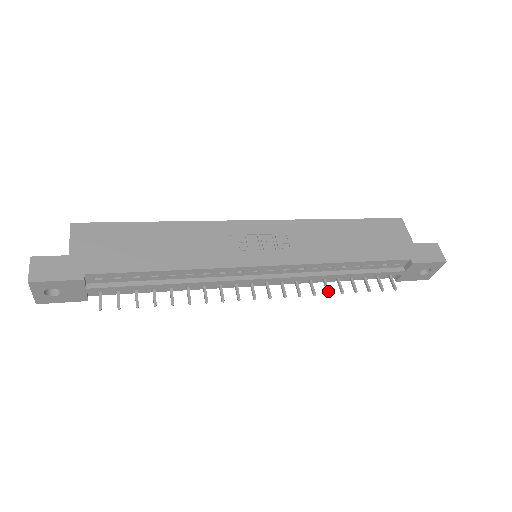
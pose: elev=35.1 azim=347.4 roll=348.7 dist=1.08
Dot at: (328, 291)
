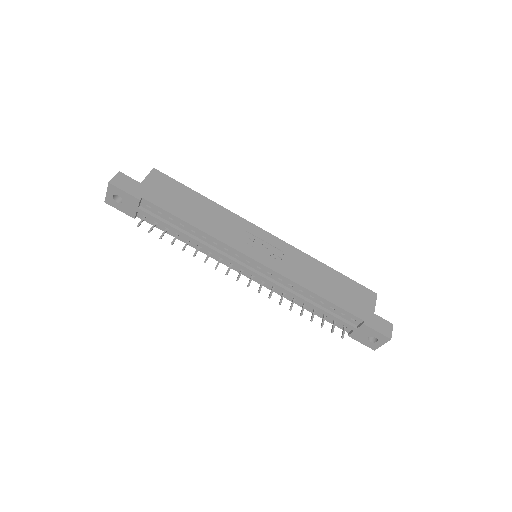
Dot at: (291, 307)
